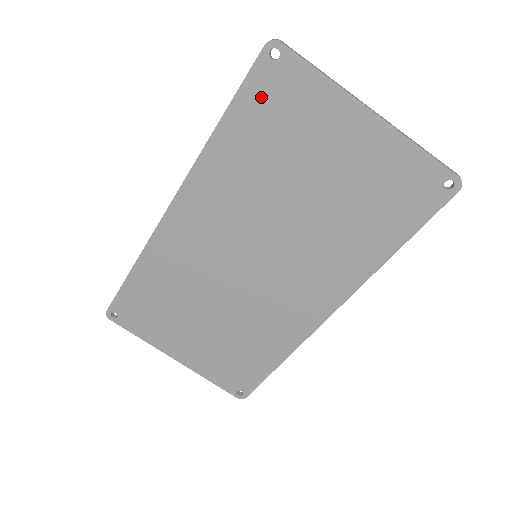
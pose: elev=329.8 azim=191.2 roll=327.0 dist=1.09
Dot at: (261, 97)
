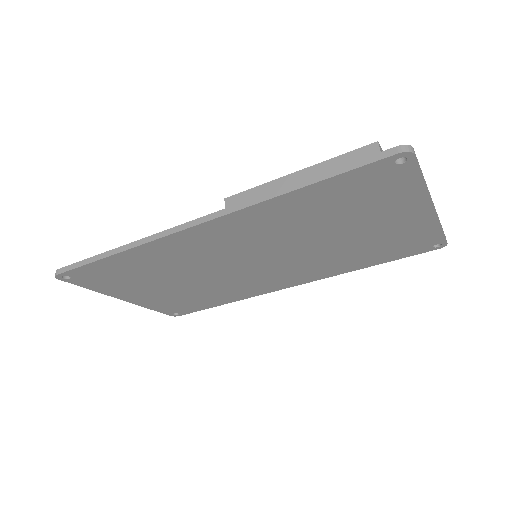
Dot at: (359, 182)
